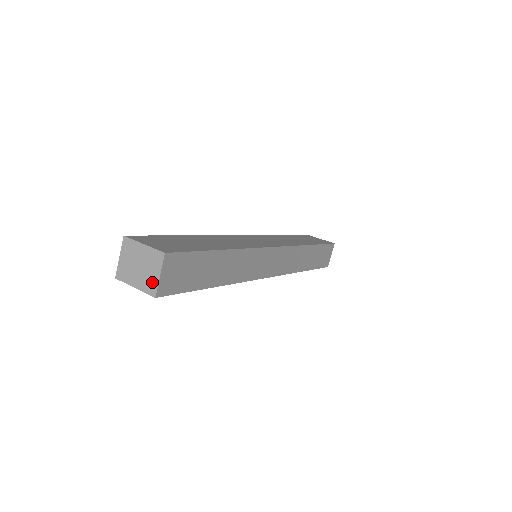
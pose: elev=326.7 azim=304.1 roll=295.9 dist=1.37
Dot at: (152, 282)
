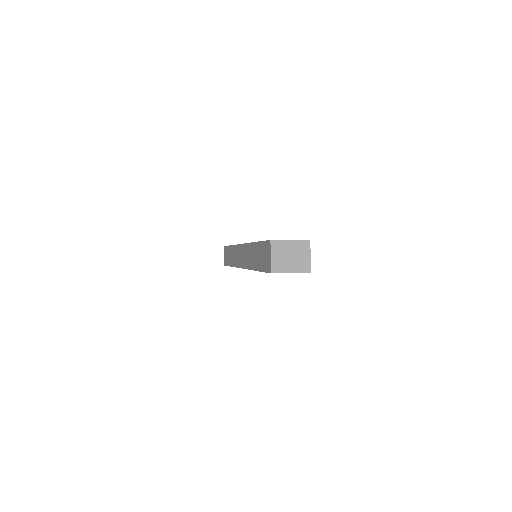
Dot at: (305, 263)
